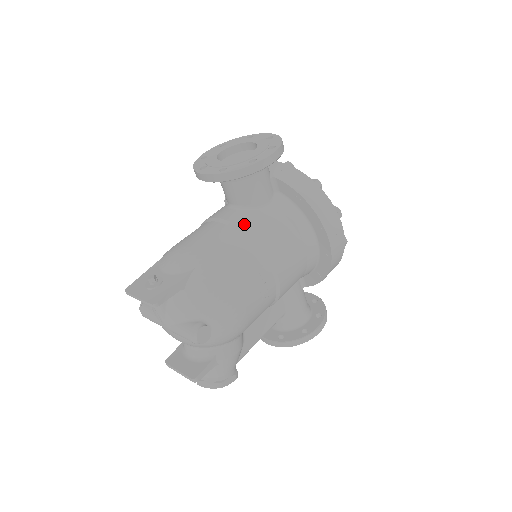
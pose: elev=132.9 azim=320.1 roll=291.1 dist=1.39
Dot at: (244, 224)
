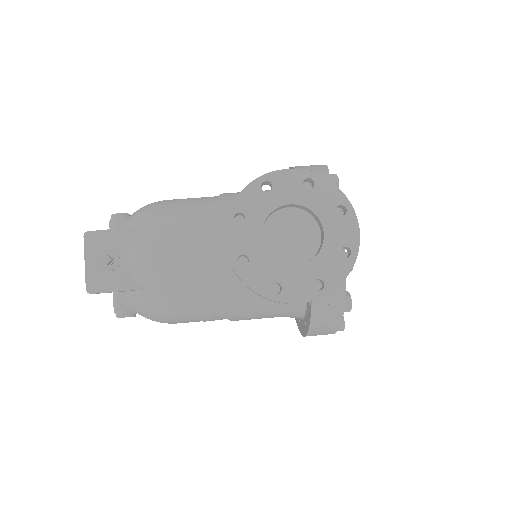
Dot at: (235, 282)
